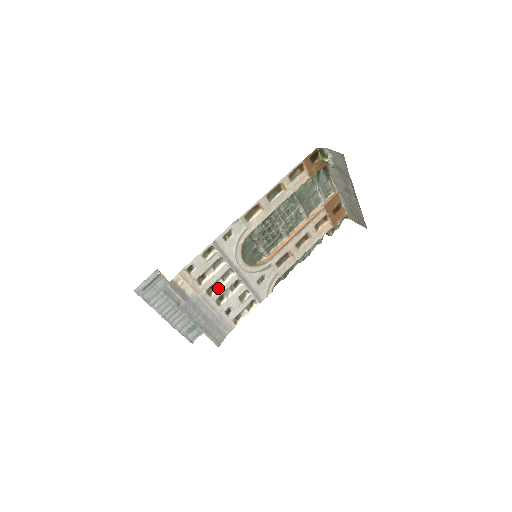
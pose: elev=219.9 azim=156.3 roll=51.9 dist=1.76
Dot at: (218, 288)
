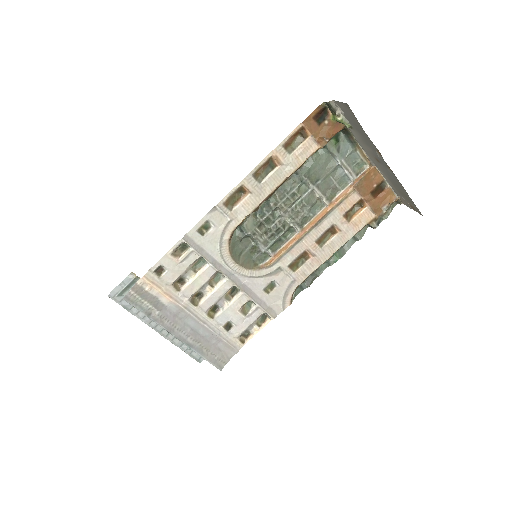
Dot at: (206, 296)
